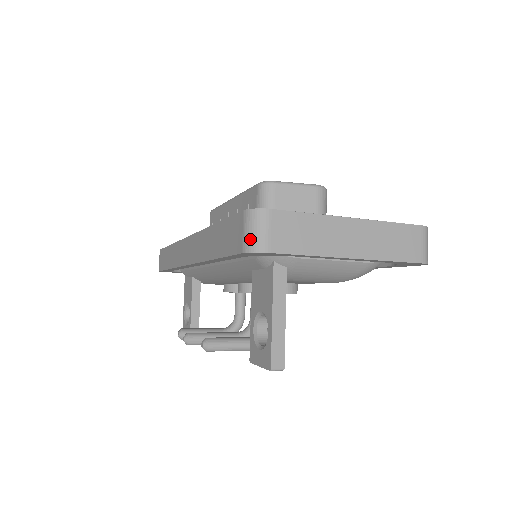
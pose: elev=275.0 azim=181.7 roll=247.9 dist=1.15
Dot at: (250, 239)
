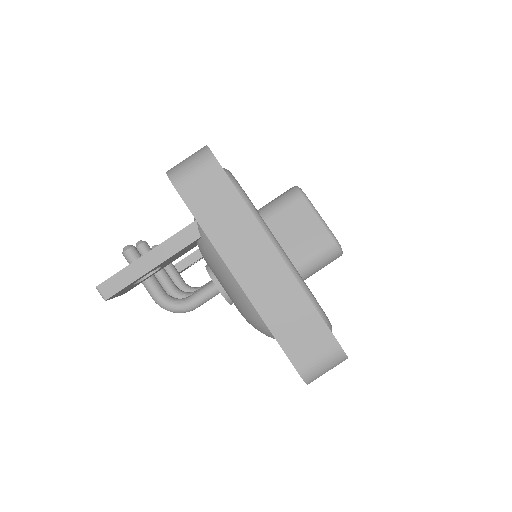
Dot at: (179, 165)
